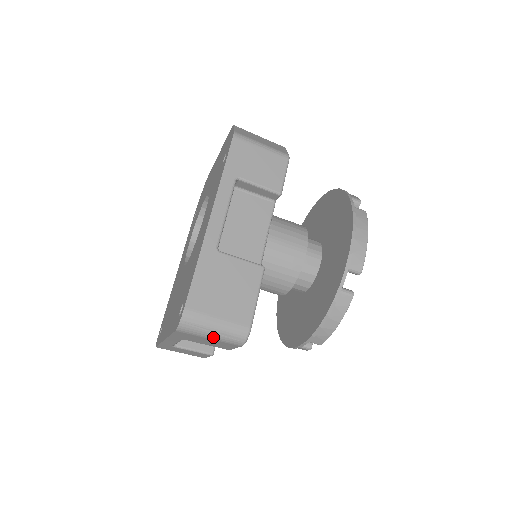
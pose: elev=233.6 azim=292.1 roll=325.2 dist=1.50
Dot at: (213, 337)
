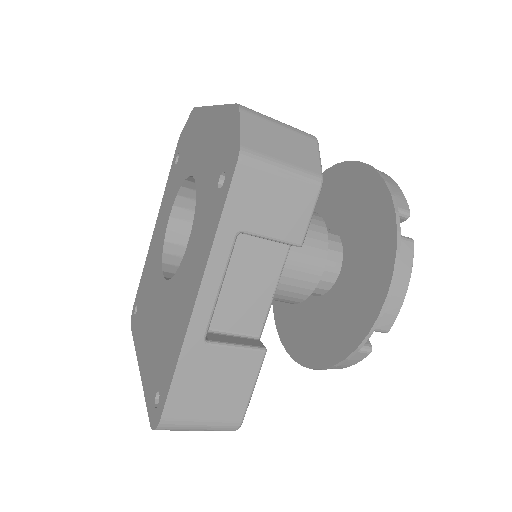
Dot at: occluded
